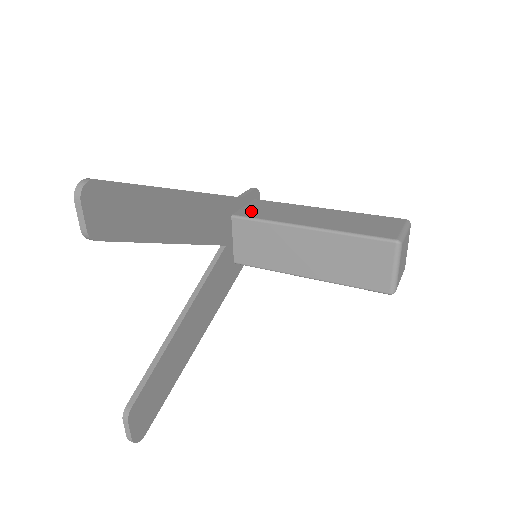
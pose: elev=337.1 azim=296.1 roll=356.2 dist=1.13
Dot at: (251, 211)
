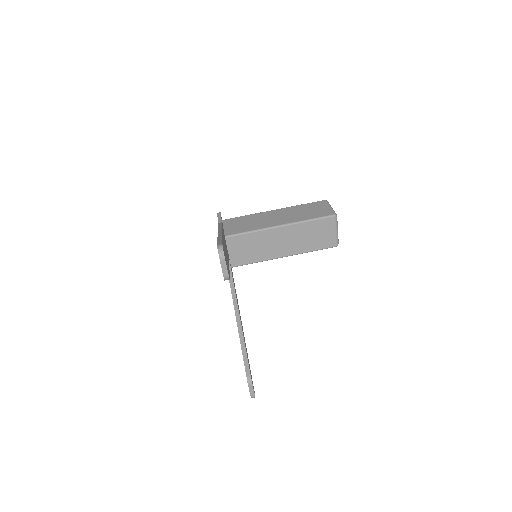
Dot at: (233, 229)
